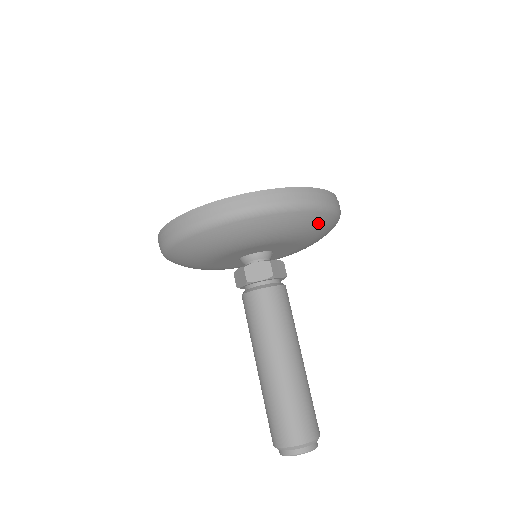
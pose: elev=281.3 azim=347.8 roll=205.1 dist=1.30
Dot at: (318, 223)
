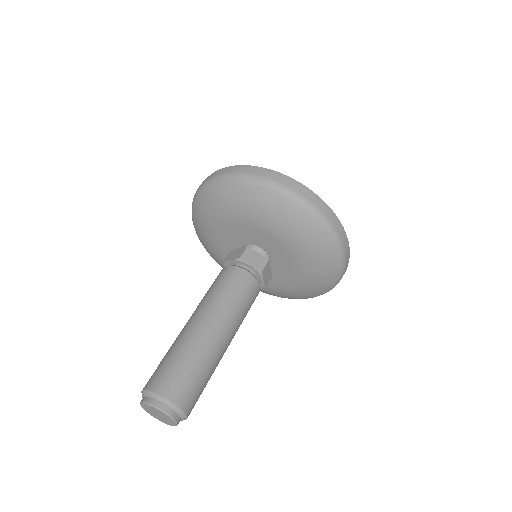
Dot at: (280, 208)
